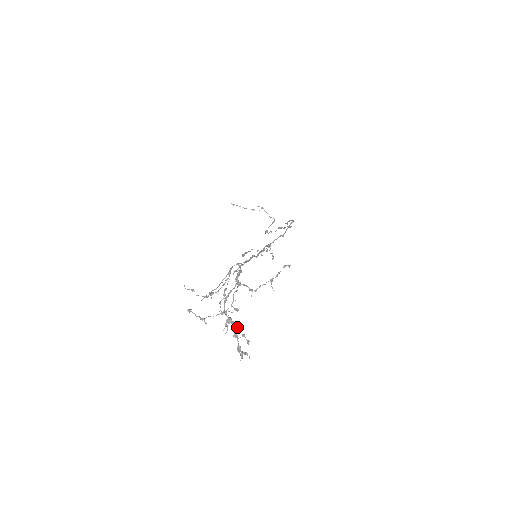
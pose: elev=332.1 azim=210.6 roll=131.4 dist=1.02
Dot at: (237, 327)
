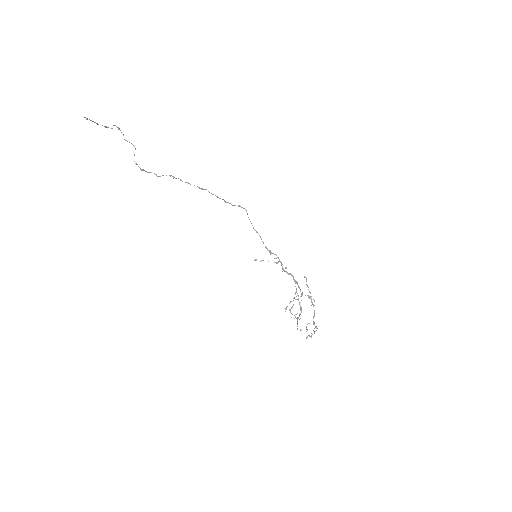
Dot at: occluded
